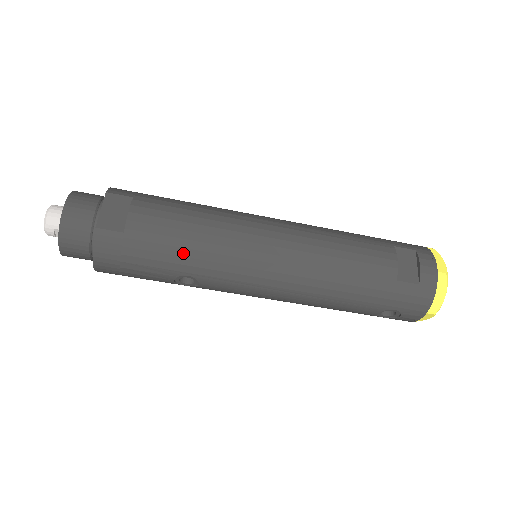
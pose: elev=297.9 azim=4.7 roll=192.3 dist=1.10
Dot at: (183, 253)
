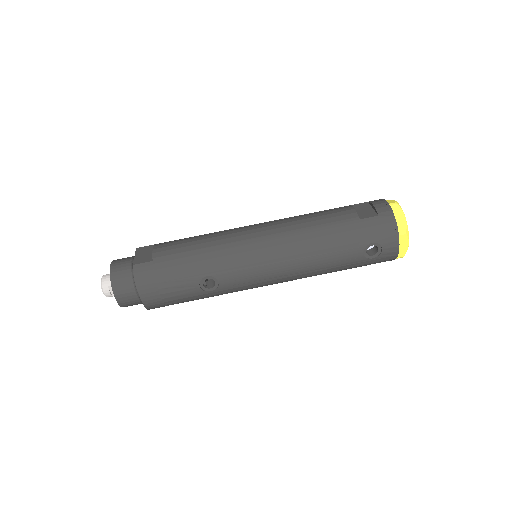
Dot at: (197, 259)
